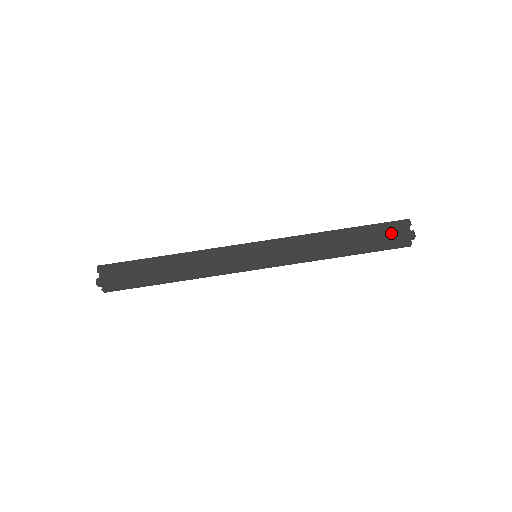
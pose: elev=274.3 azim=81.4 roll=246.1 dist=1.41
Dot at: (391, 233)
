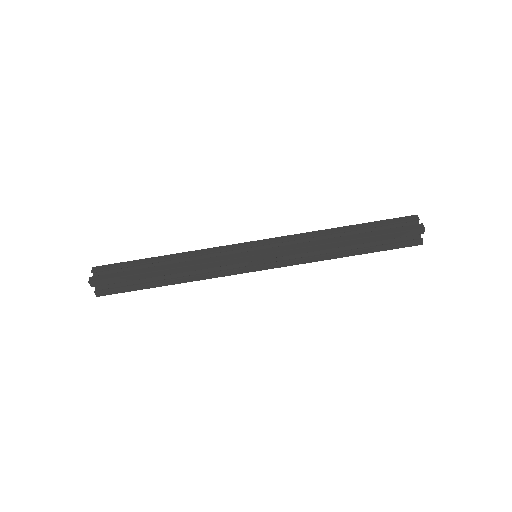
Dot at: occluded
